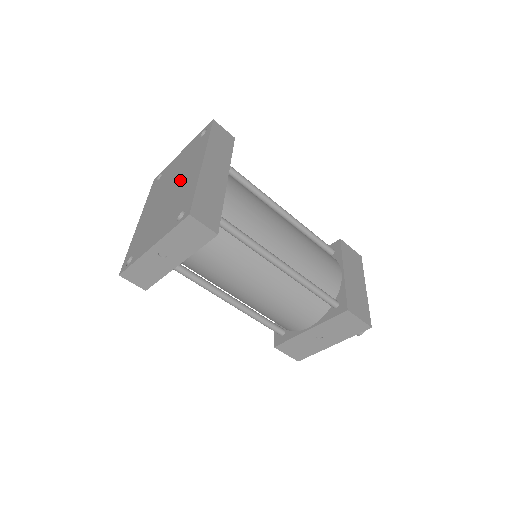
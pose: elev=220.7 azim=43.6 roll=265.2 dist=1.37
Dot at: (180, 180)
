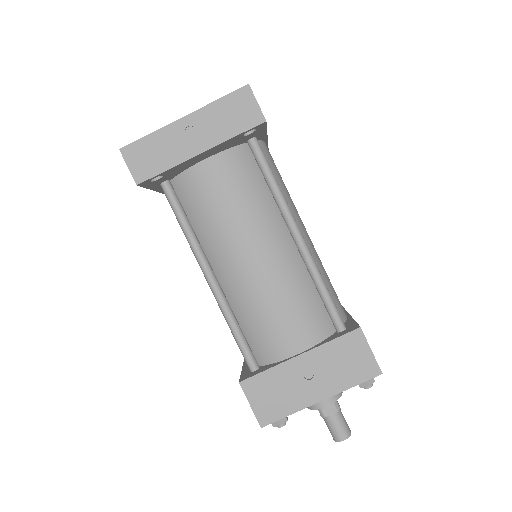
Dot at: occluded
